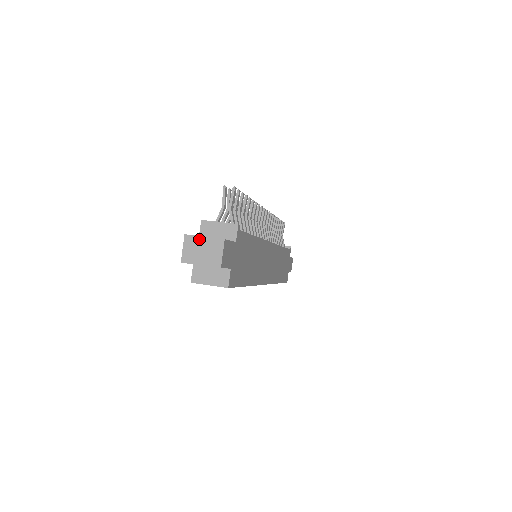
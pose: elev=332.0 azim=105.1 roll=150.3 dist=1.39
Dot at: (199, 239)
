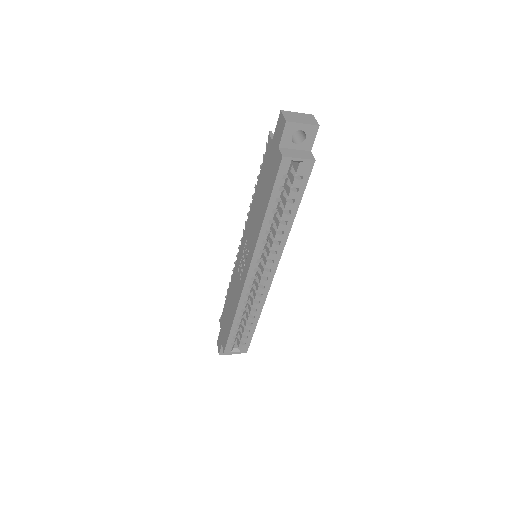
Dot at: (294, 113)
